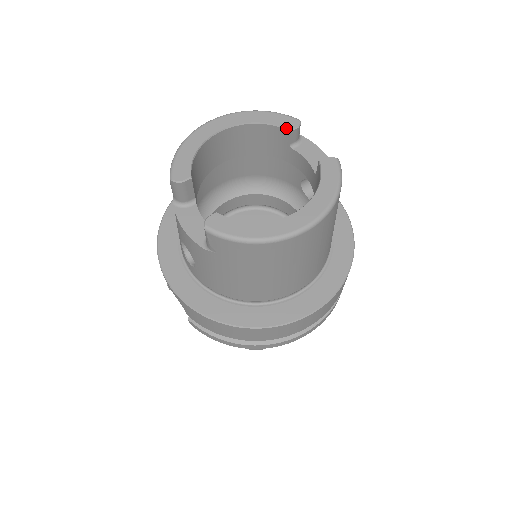
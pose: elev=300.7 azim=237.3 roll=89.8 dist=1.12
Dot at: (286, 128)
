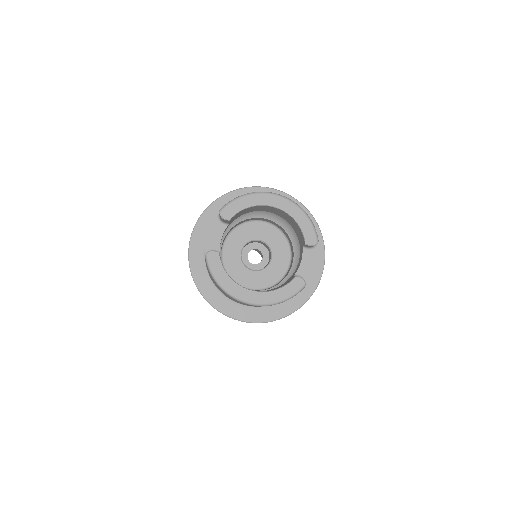
Dot at: (305, 240)
